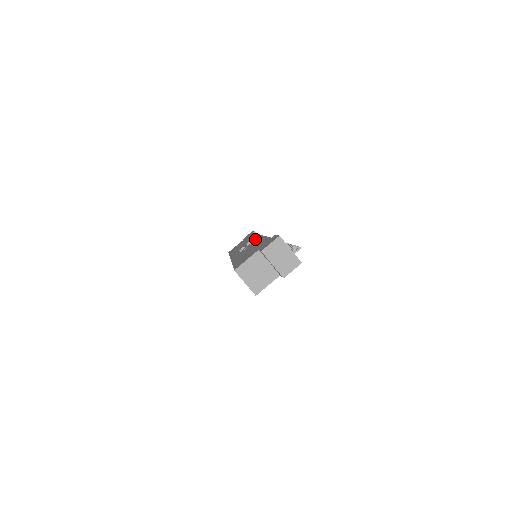
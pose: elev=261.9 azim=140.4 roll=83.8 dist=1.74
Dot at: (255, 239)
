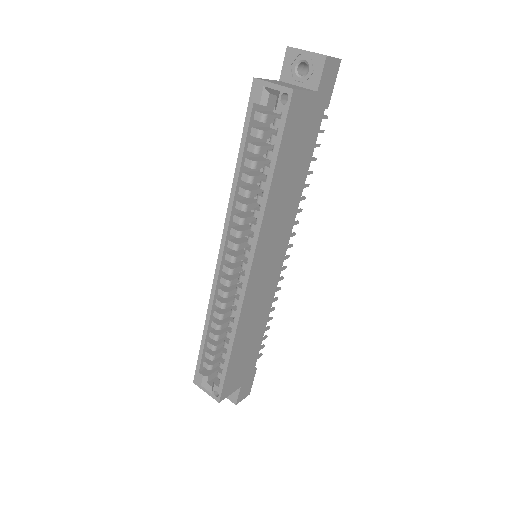
Dot at: occluded
